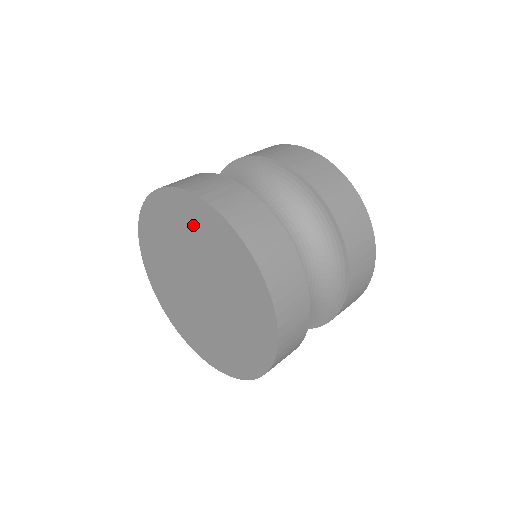
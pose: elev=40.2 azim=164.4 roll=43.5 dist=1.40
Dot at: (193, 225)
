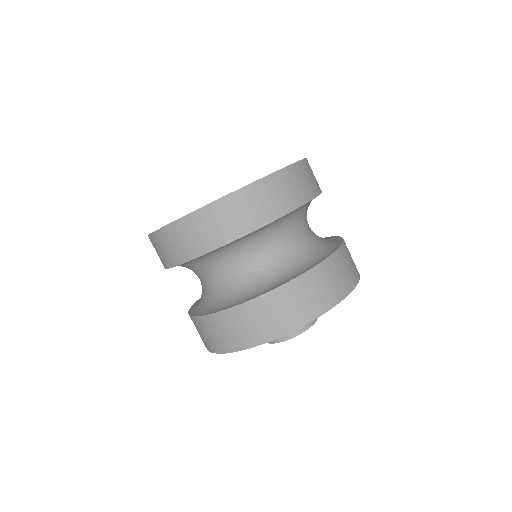
Dot at: occluded
